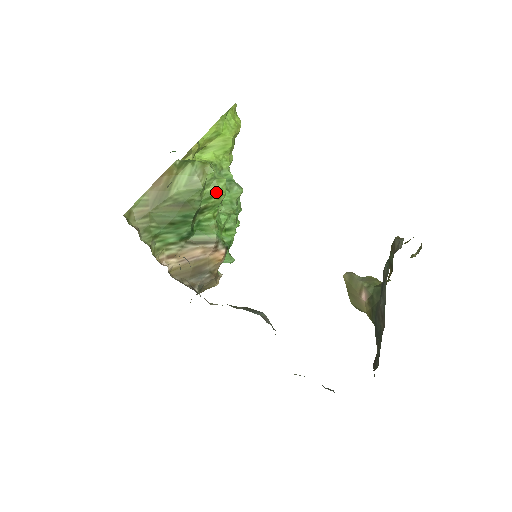
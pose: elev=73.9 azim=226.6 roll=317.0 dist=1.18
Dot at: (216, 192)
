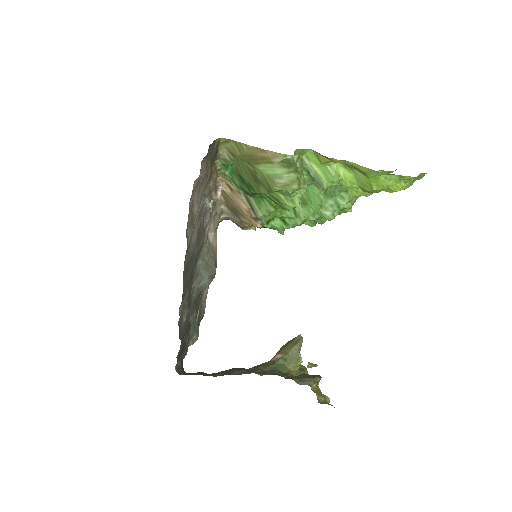
Dot at: (282, 202)
